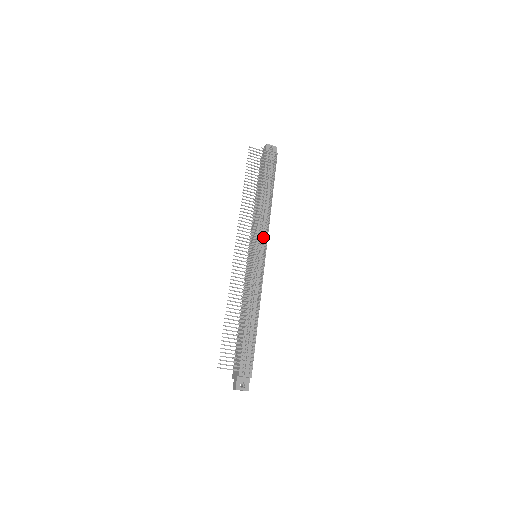
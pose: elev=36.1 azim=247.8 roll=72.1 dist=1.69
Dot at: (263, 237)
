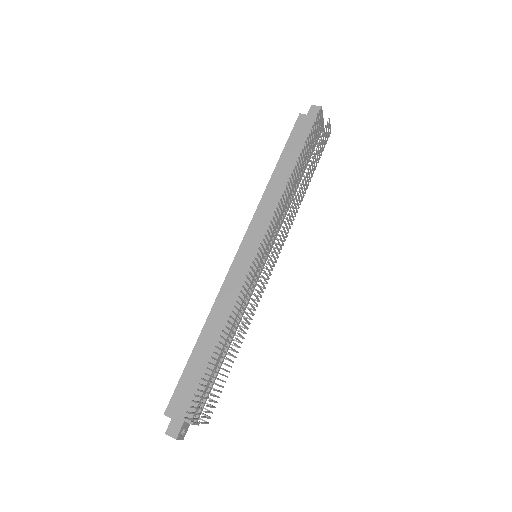
Dot at: occluded
